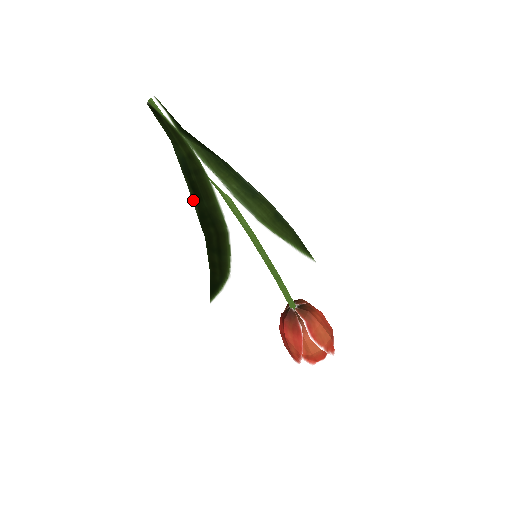
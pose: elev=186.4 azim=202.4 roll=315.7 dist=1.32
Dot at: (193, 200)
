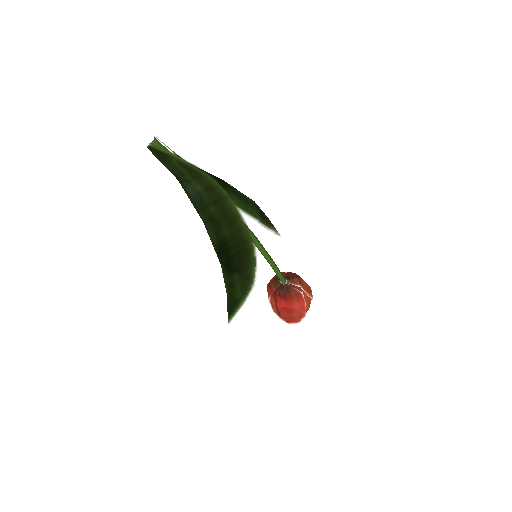
Dot at: (209, 233)
